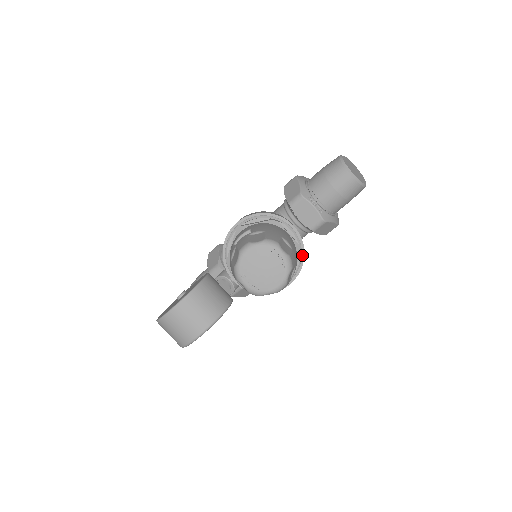
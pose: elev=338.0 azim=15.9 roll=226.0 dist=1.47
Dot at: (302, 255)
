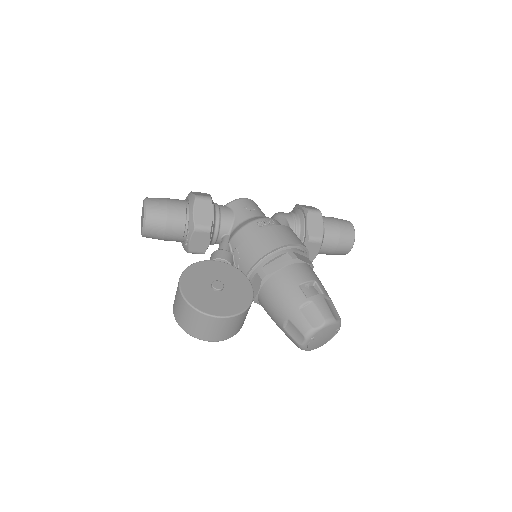
Dot at: occluded
